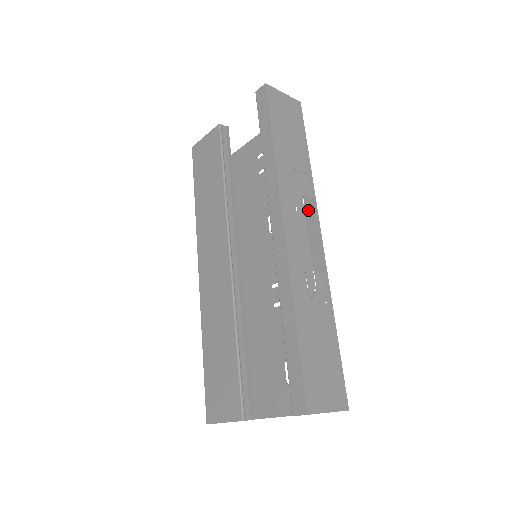
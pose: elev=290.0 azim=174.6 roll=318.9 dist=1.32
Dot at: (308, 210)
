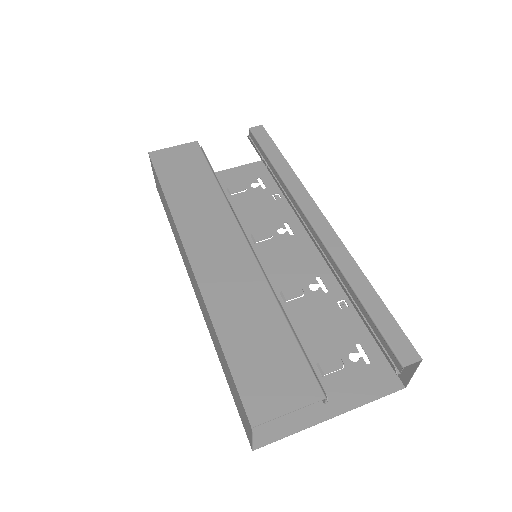
Dot at: (296, 231)
